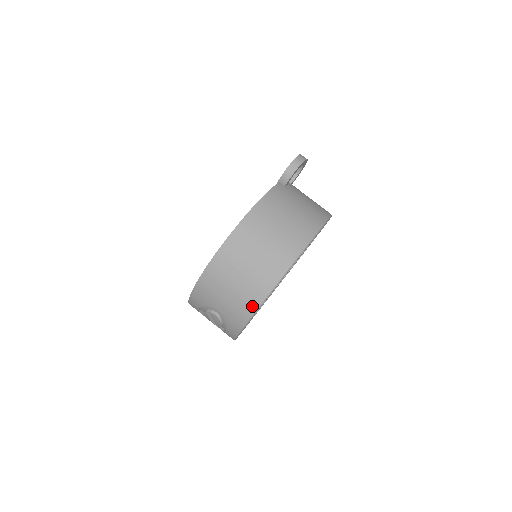
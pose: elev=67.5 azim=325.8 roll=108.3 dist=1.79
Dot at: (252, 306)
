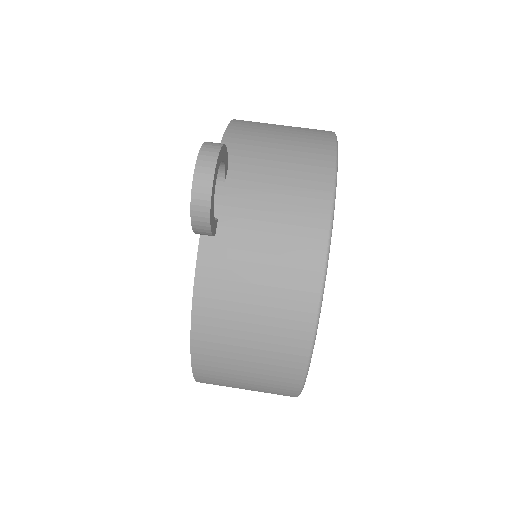
Dot at: occluded
